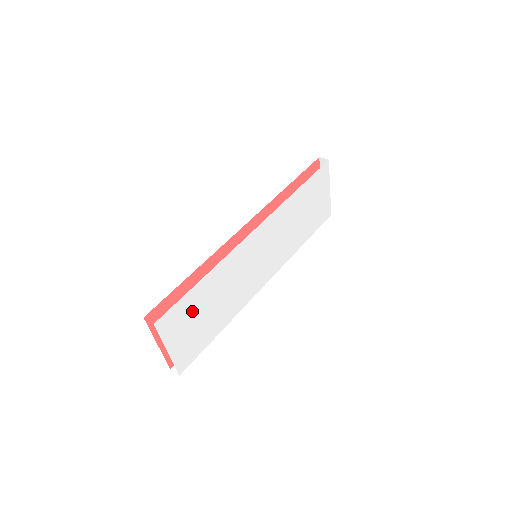
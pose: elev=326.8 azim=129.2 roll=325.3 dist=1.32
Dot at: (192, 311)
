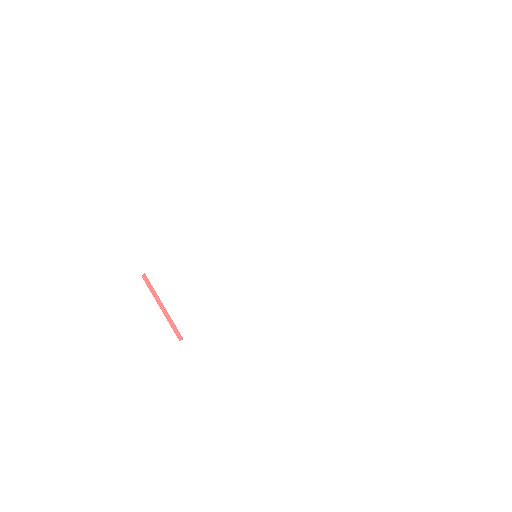
Dot at: (186, 277)
